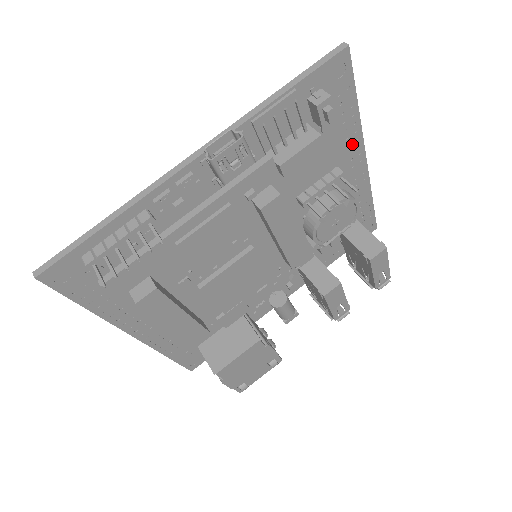
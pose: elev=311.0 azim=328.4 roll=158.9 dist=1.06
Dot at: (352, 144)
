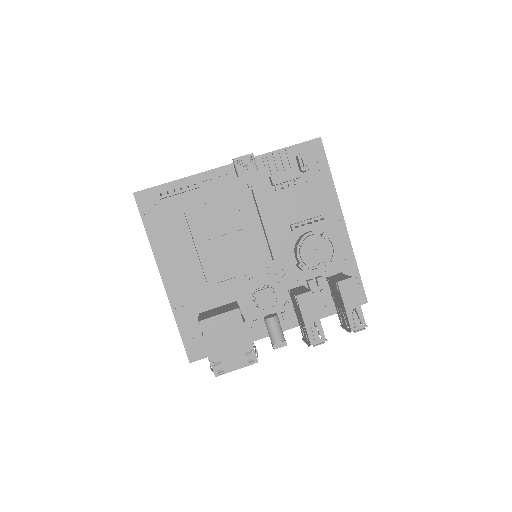
Dot at: (331, 203)
